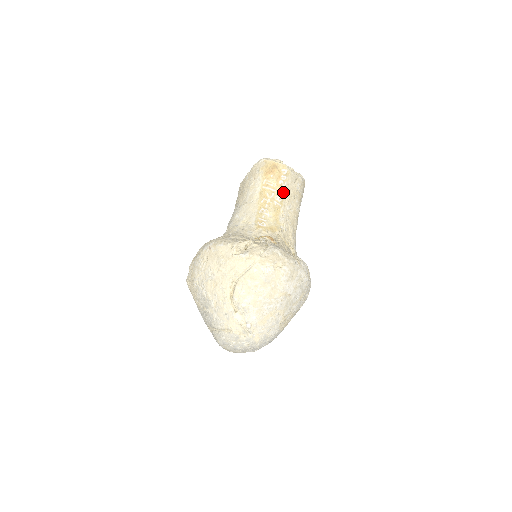
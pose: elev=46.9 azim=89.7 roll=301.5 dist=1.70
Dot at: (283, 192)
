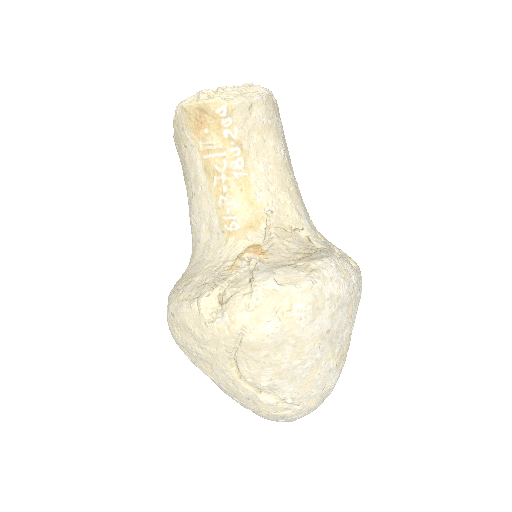
Dot at: (239, 148)
